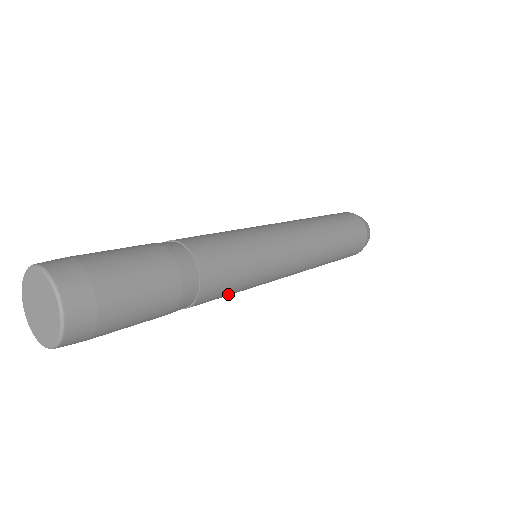
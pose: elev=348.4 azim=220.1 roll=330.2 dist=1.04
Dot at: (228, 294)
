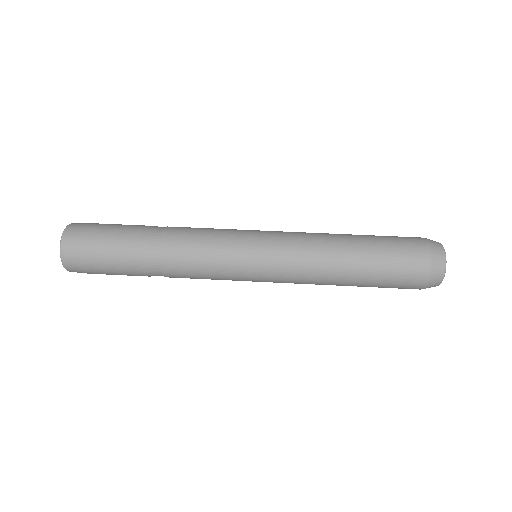
Dot at: occluded
